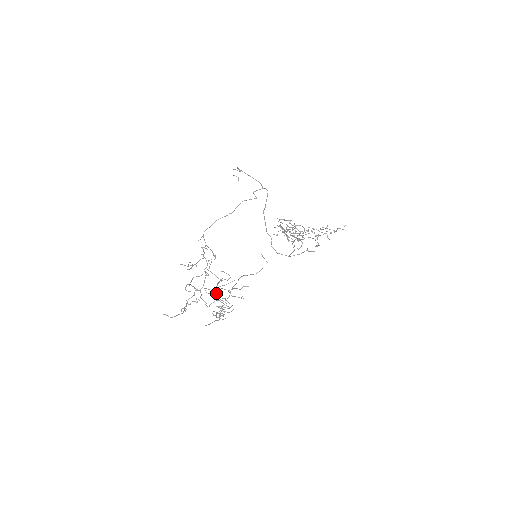
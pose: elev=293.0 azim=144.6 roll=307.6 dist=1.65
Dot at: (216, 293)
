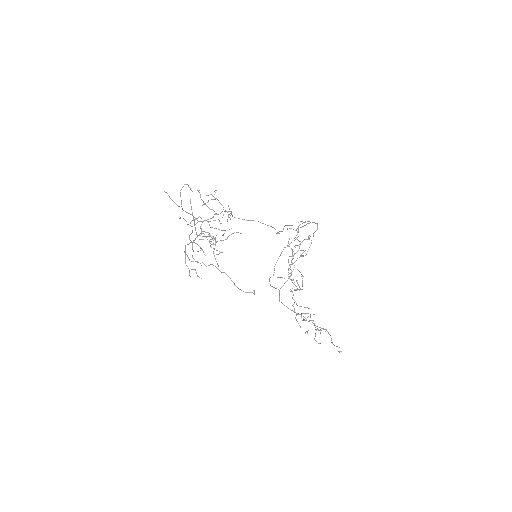
Dot at: (207, 232)
